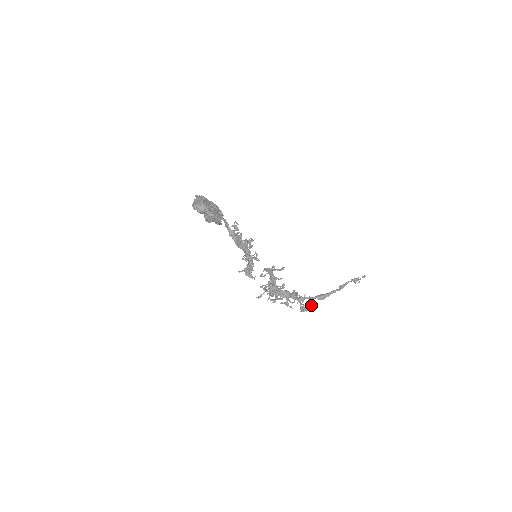
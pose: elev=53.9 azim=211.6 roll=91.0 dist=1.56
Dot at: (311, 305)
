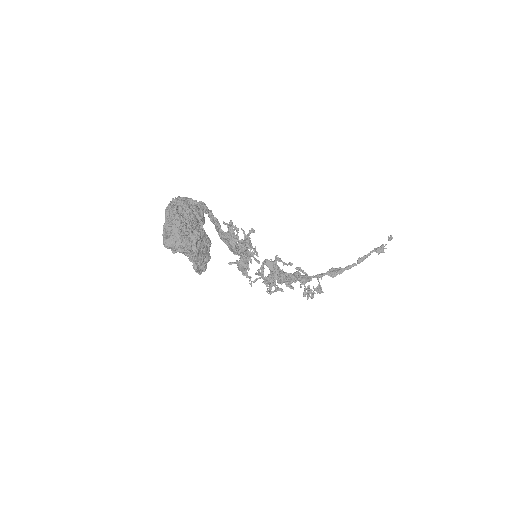
Dot at: (318, 292)
